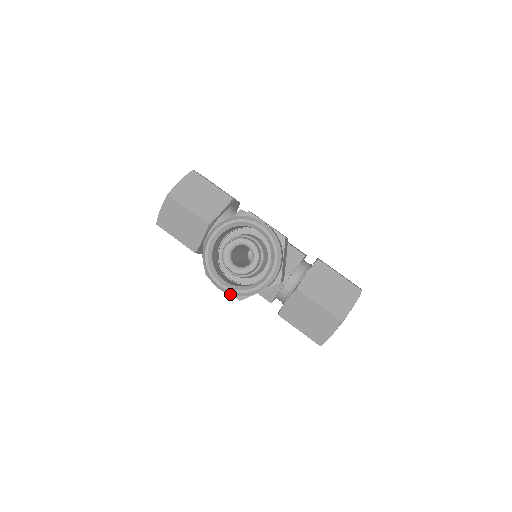
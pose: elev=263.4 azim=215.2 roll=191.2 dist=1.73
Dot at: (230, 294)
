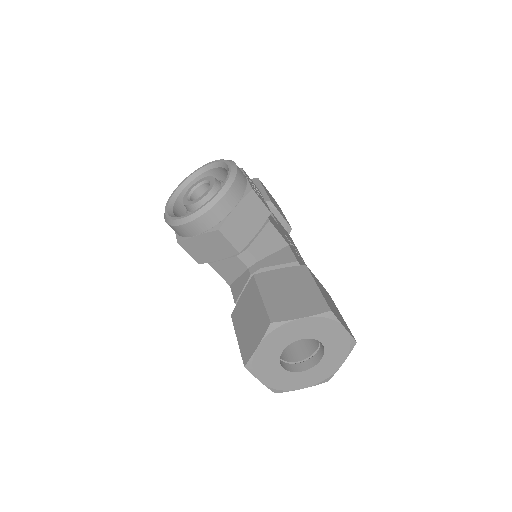
Dot at: (167, 223)
